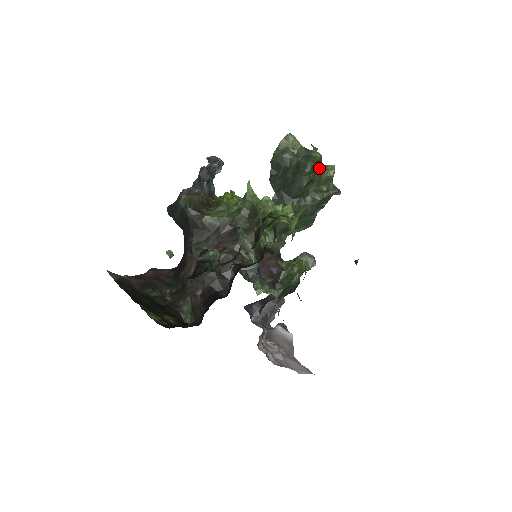
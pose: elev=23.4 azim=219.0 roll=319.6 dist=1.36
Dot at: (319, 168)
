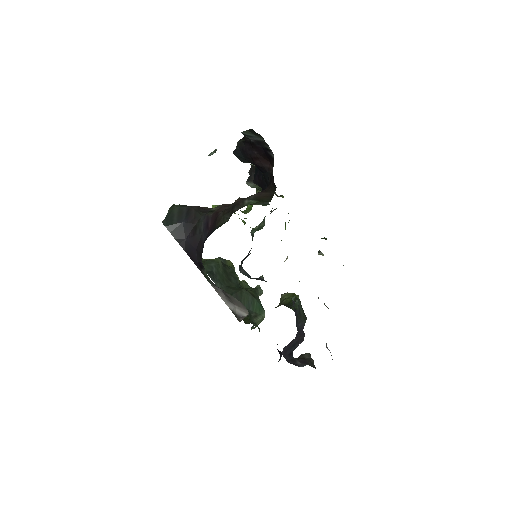
Dot at: occluded
